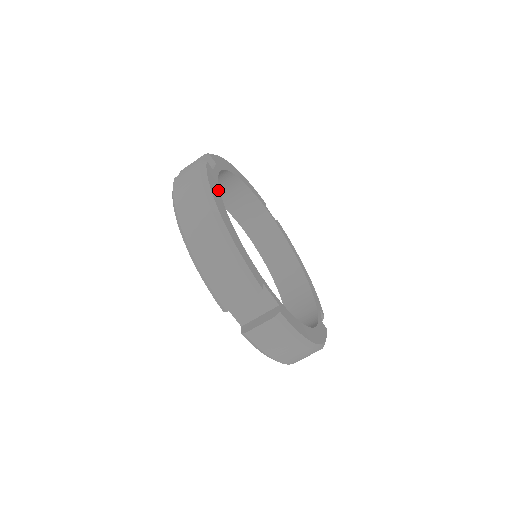
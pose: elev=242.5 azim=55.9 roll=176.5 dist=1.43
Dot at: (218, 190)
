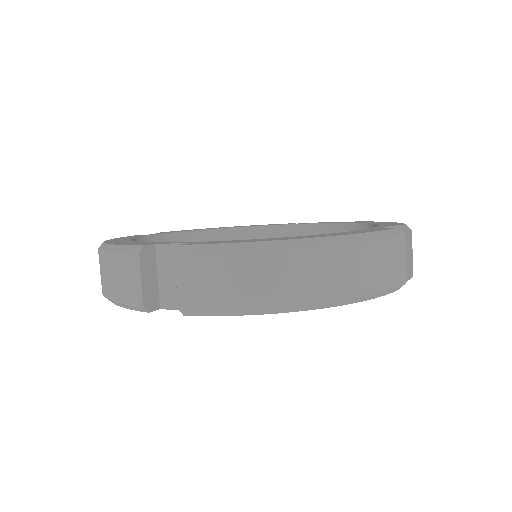
Dot at: occluded
